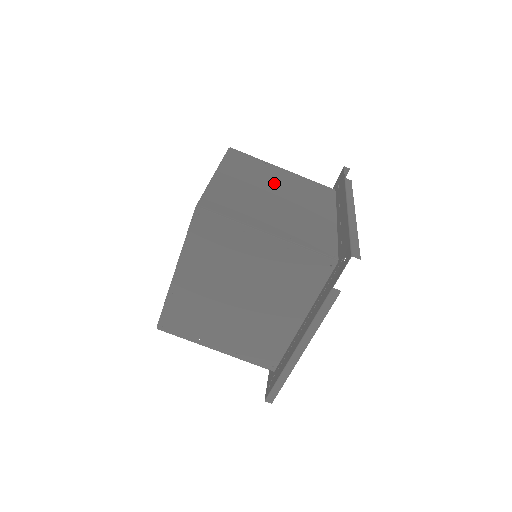
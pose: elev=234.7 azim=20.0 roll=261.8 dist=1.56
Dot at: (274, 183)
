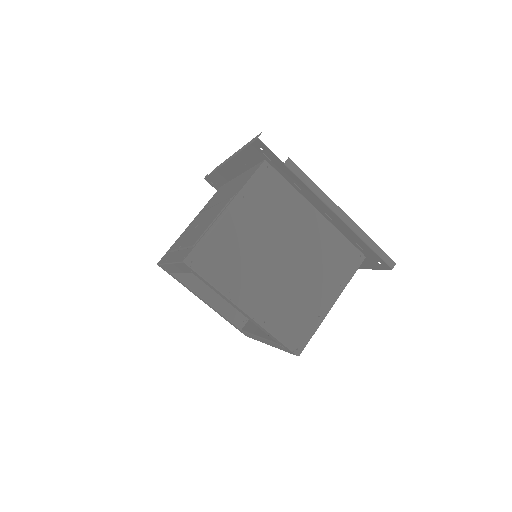
Dot at: (259, 246)
